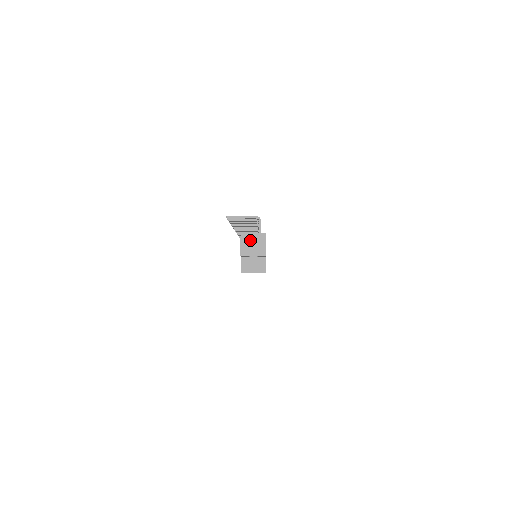
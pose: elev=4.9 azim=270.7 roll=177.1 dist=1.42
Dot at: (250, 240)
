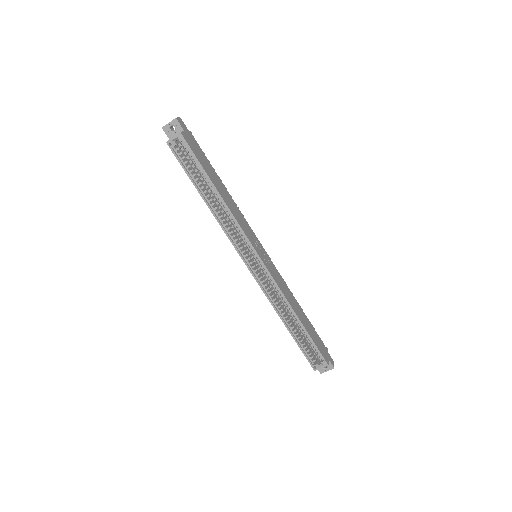
Dot at: occluded
